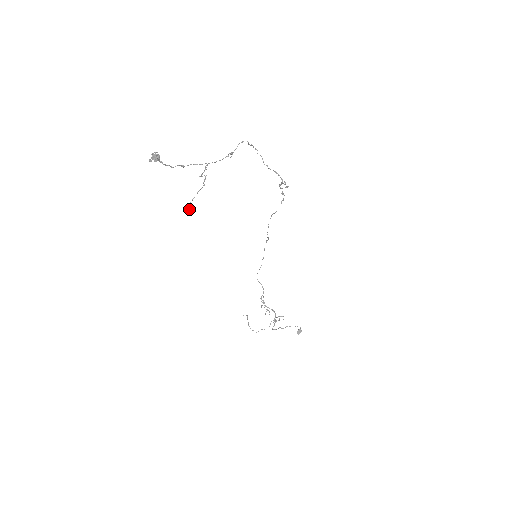
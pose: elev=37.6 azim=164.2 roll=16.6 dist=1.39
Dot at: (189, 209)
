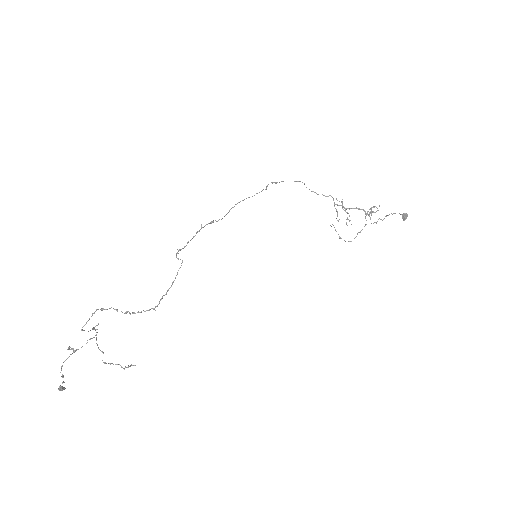
Dot at: (130, 366)
